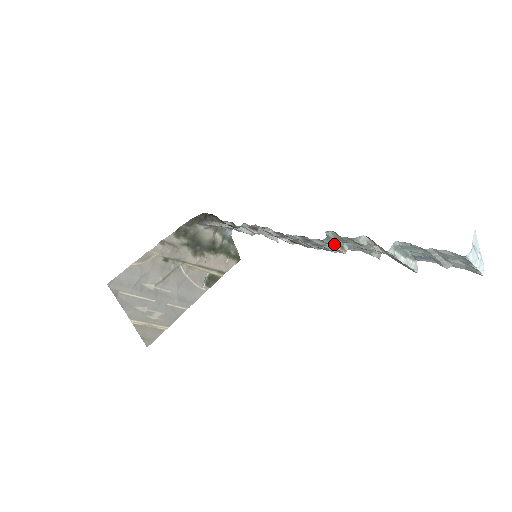
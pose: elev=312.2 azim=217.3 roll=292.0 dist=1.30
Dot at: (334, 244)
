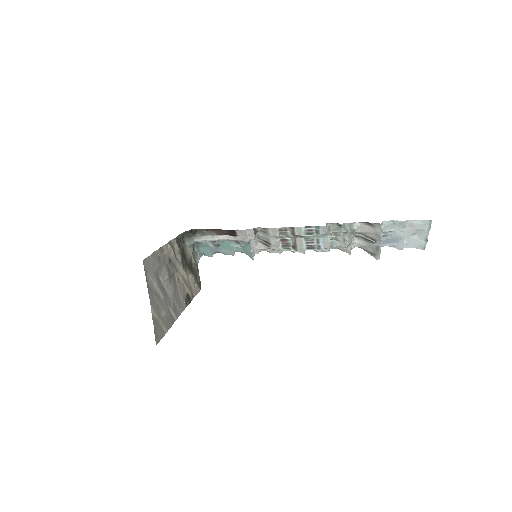
Dot at: occluded
